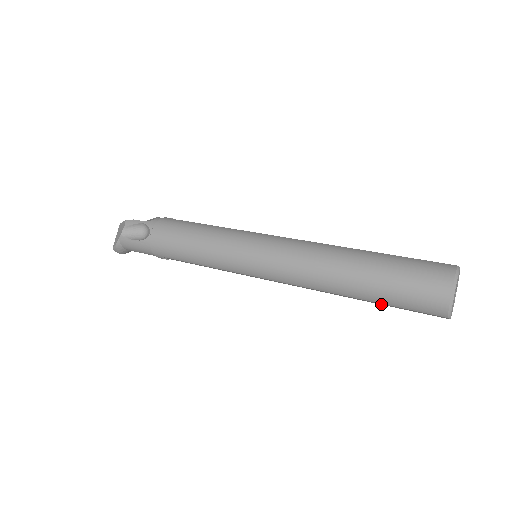
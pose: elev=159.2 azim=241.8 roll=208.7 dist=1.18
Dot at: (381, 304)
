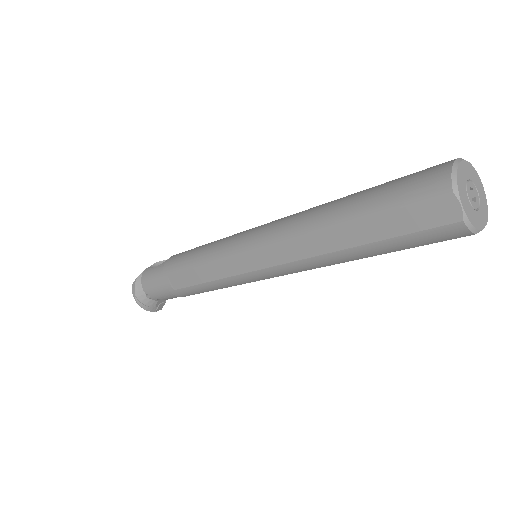
Dot at: (375, 236)
